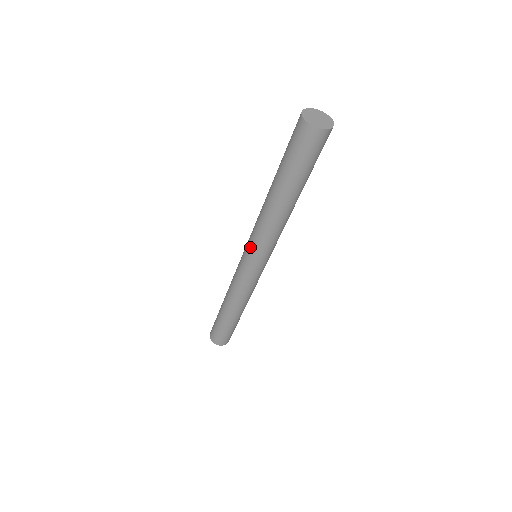
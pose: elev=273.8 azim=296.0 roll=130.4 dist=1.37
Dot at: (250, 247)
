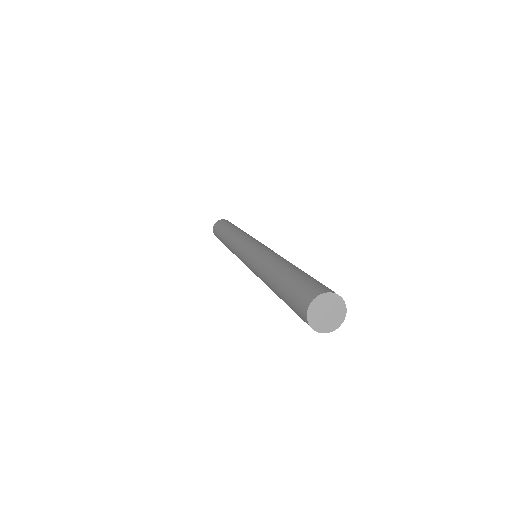
Dot at: (250, 269)
